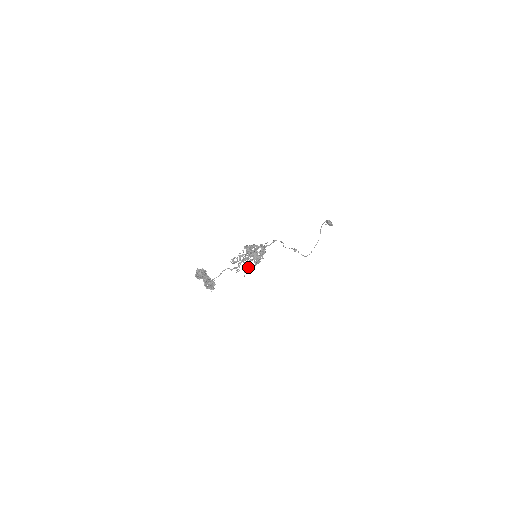
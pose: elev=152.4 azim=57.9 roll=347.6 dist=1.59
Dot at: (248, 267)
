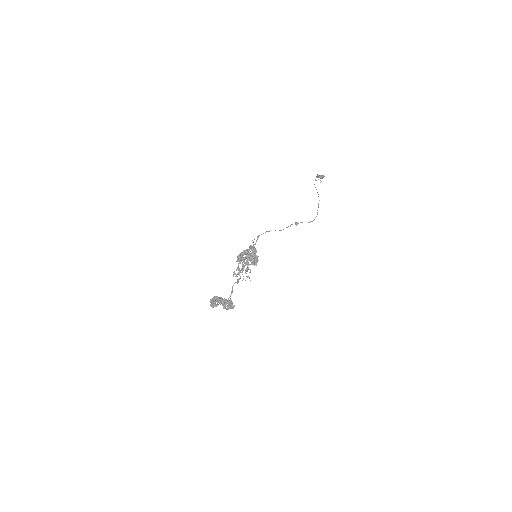
Dot at: (250, 272)
